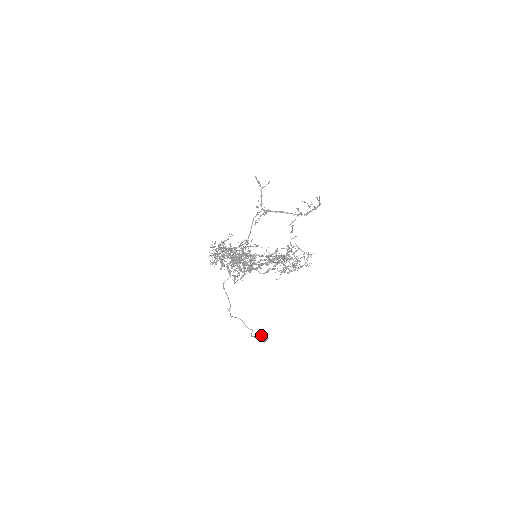
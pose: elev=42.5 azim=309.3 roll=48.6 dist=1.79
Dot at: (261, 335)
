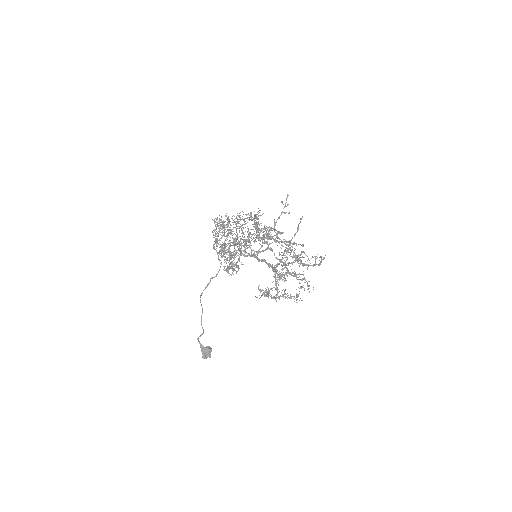
Dot at: (205, 347)
